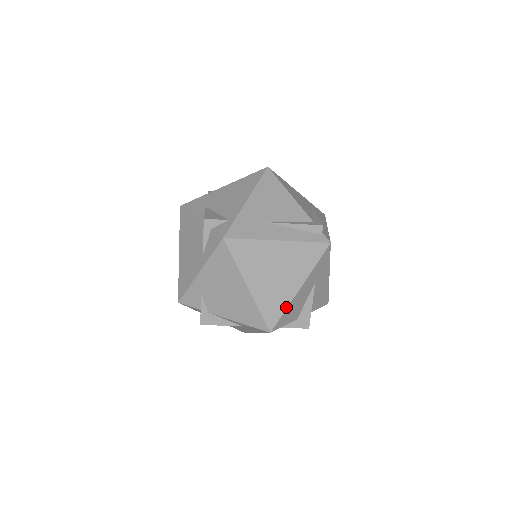
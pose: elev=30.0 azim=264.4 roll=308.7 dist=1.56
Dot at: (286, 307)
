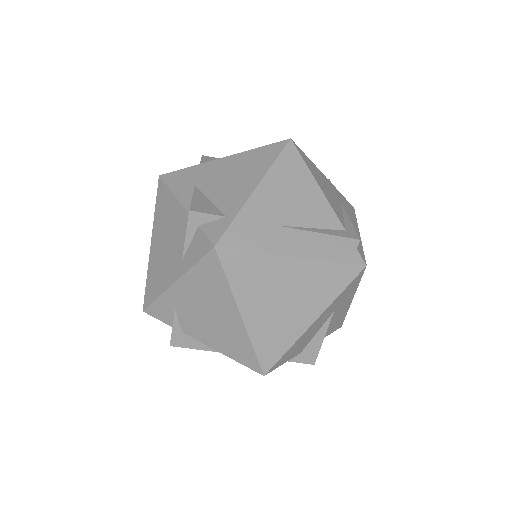
Dot at: (291, 345)
